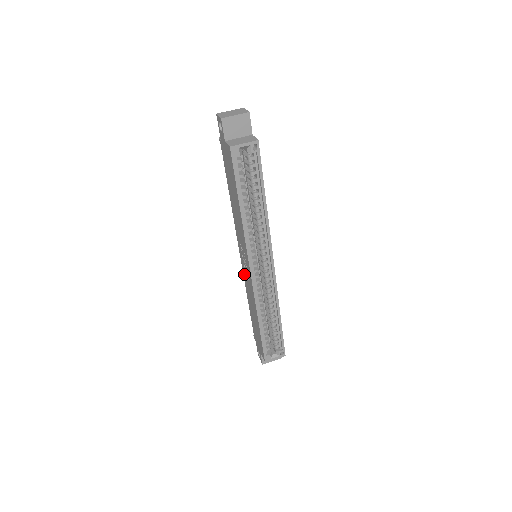
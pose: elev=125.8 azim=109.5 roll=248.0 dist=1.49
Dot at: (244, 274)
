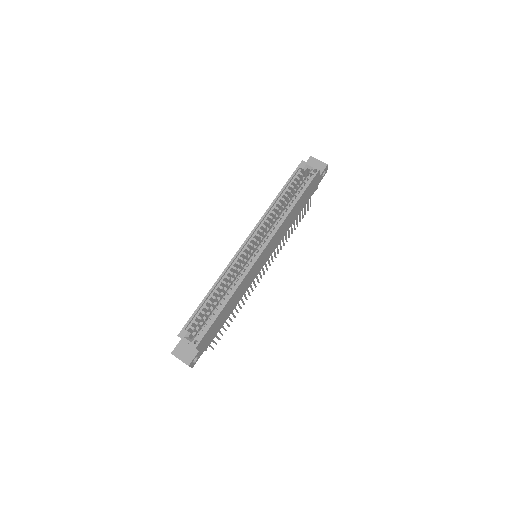
Dot at: occluded
